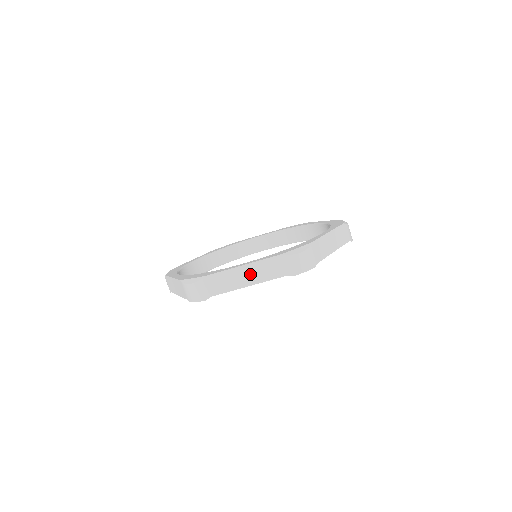
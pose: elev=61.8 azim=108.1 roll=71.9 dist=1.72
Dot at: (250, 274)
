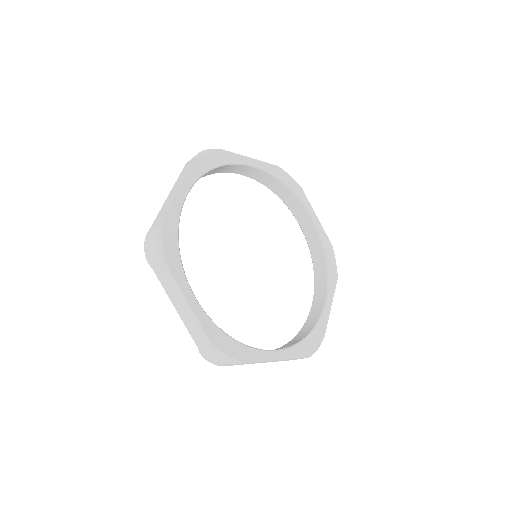
Dot at: (273, 361)
